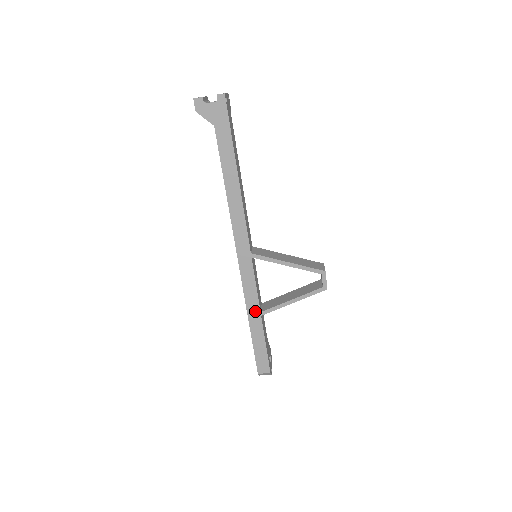
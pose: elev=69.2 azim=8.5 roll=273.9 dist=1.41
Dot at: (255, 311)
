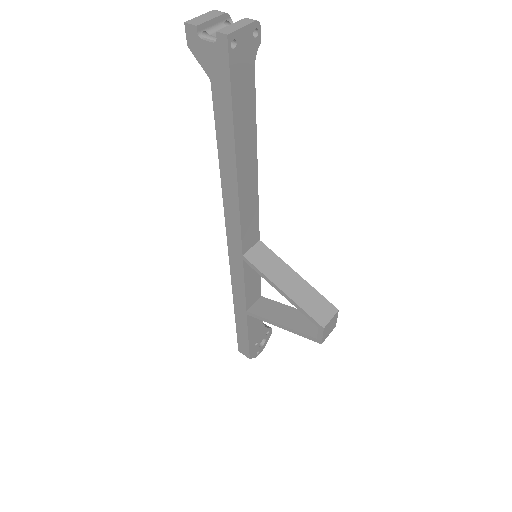
Dot at: (241, 306)
